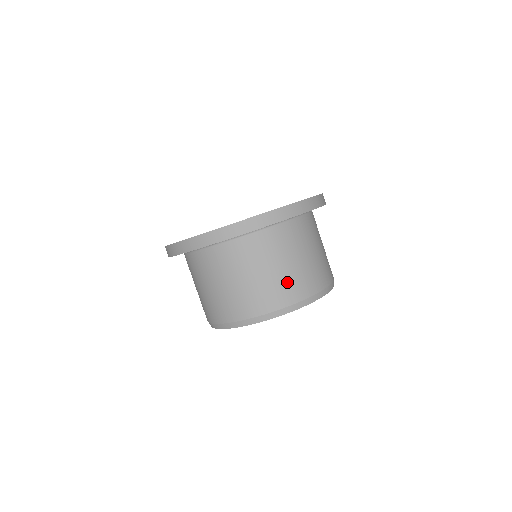
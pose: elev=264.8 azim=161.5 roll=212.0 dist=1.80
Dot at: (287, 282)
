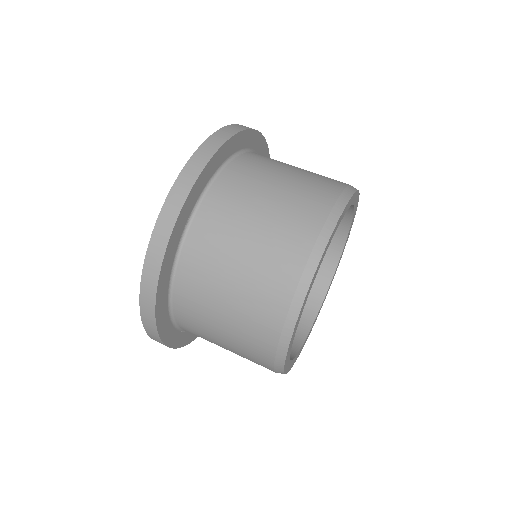
Dot at: (297, 200)
